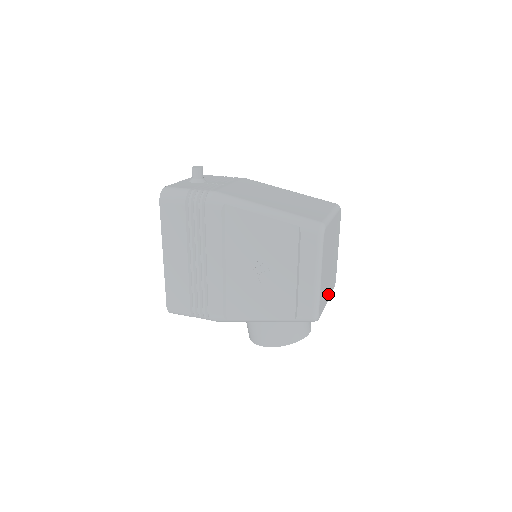
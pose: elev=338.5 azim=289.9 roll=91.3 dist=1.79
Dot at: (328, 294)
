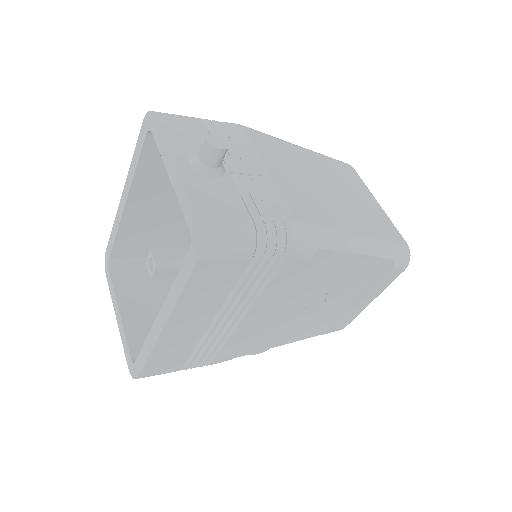
Dot at: occluded
